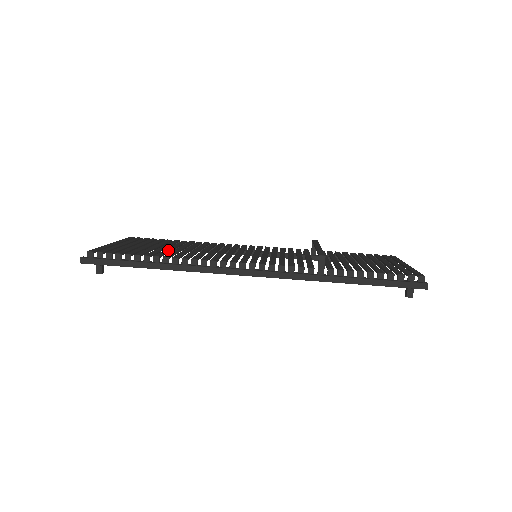
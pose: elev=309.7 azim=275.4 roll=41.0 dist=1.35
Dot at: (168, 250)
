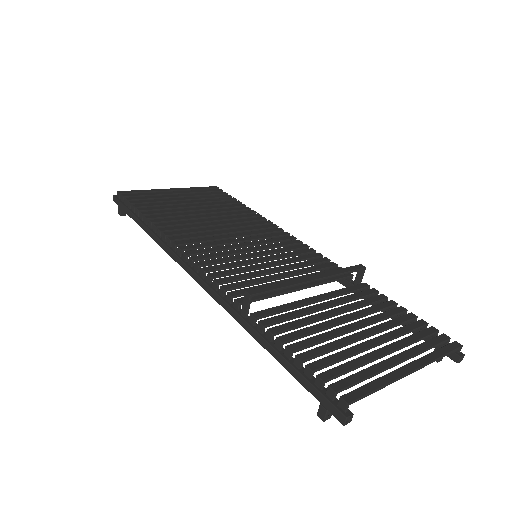
Dot at: (183, 214)
